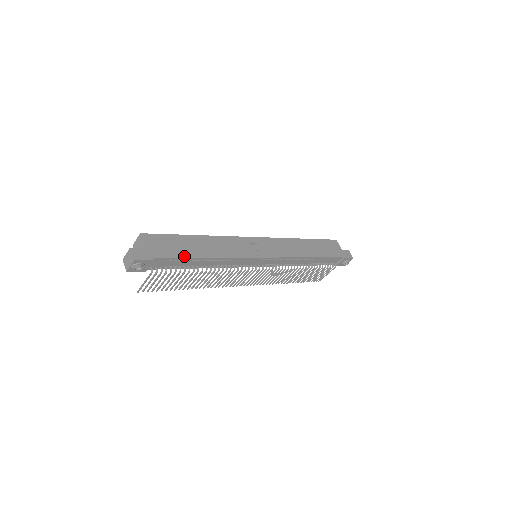
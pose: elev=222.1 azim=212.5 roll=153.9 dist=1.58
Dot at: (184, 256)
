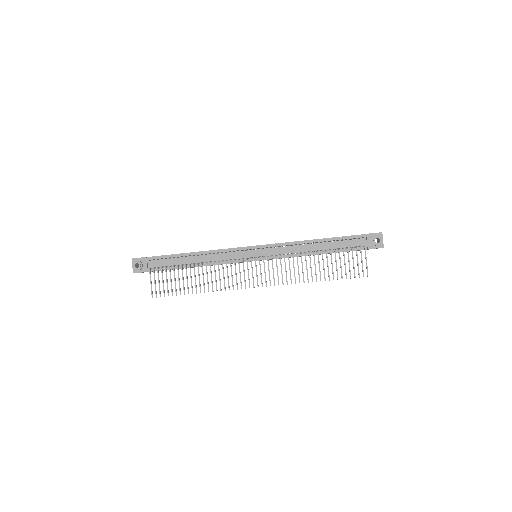
Dot at: (173, 254)
